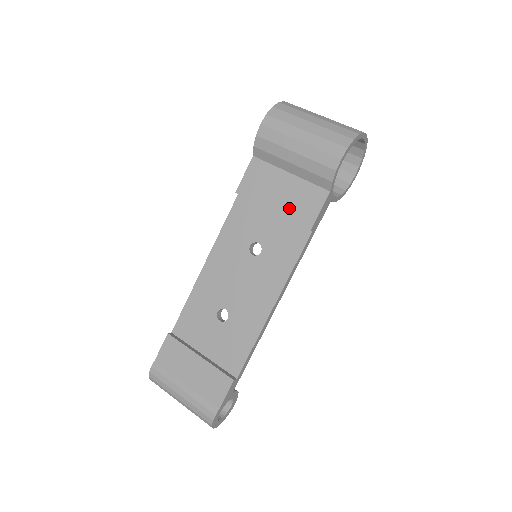
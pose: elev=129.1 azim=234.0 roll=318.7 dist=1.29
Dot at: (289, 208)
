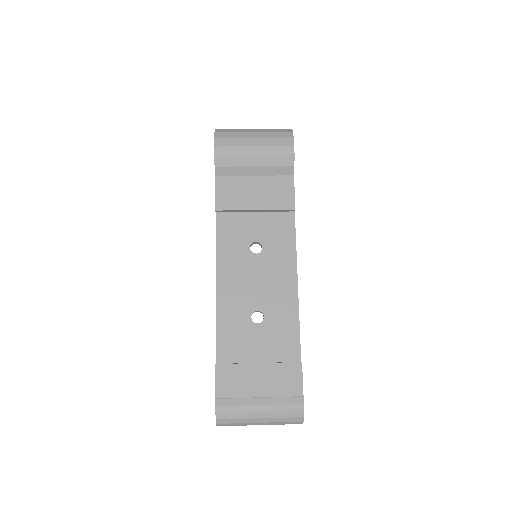
Dot at: (269, 201)
